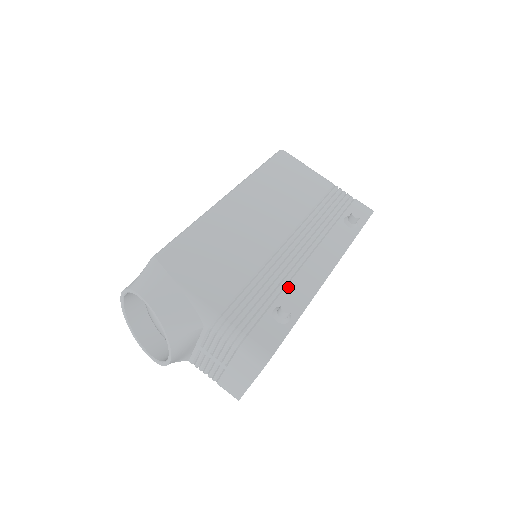
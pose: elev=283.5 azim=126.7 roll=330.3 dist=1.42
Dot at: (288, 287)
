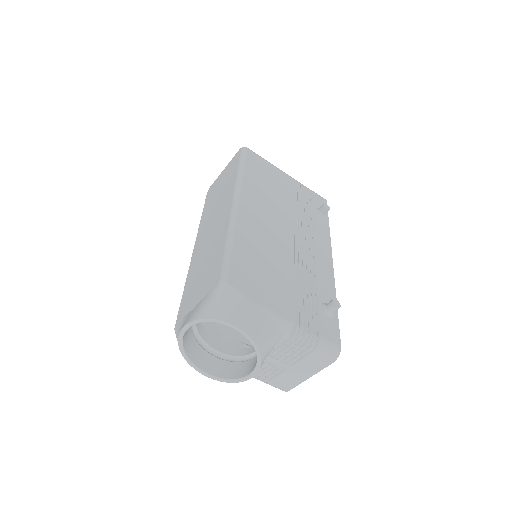
Dot at: (318, 284)
